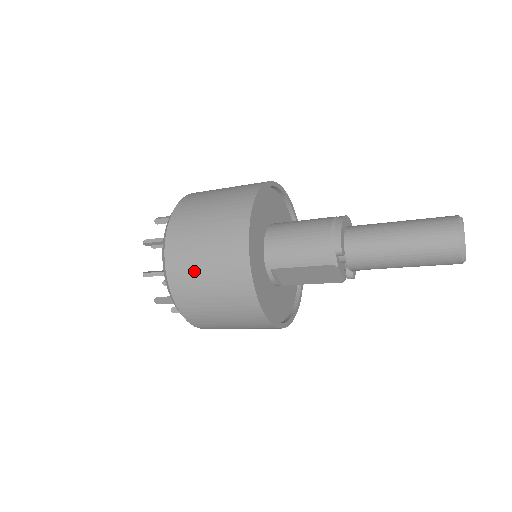
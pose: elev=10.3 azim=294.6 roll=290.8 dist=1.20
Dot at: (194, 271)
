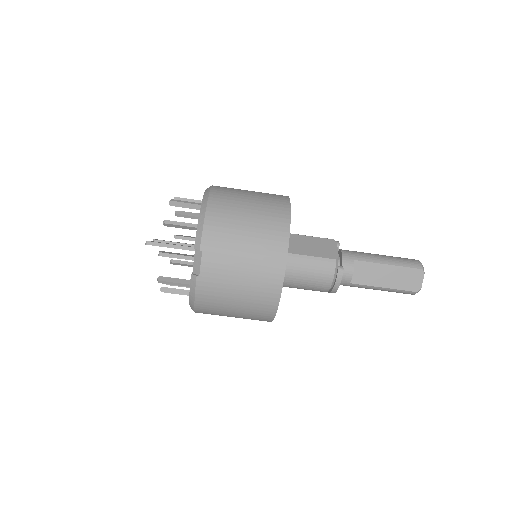
Dot at: occluded
